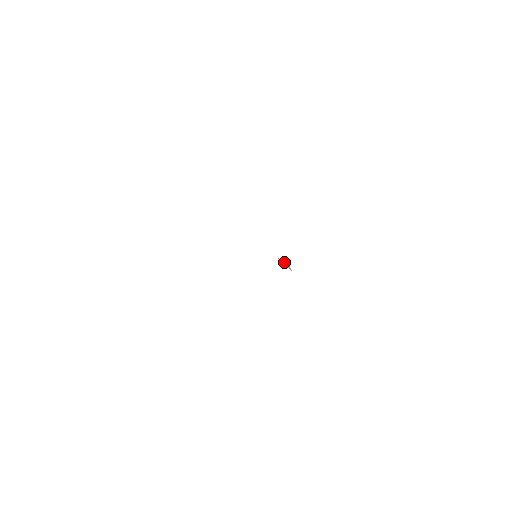
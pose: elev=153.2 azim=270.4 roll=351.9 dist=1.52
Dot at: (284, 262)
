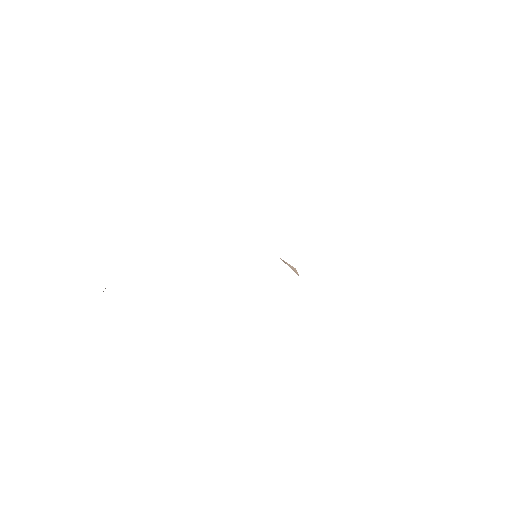
Dot at: (289, 265)
